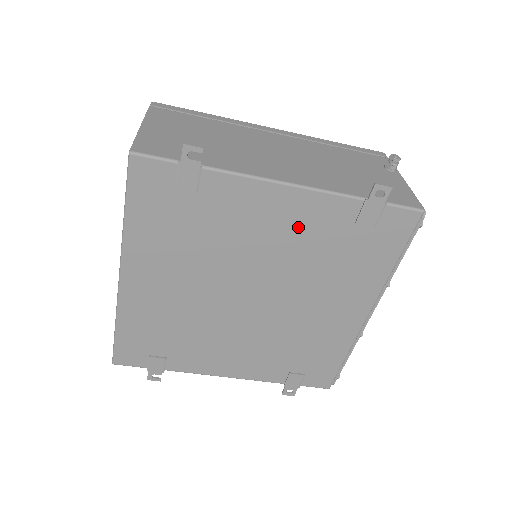
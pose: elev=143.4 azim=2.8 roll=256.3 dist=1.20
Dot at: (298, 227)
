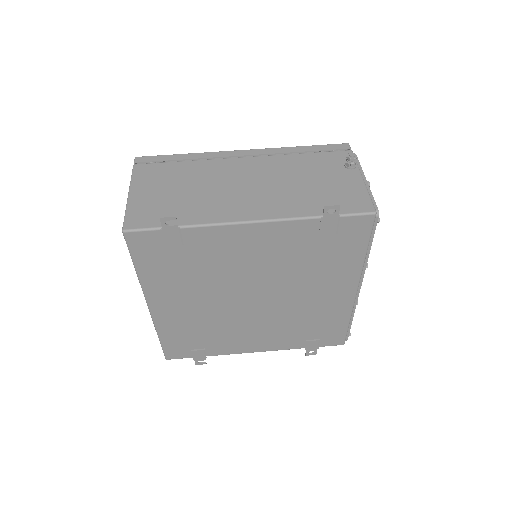
Dot at: (273, 247)
